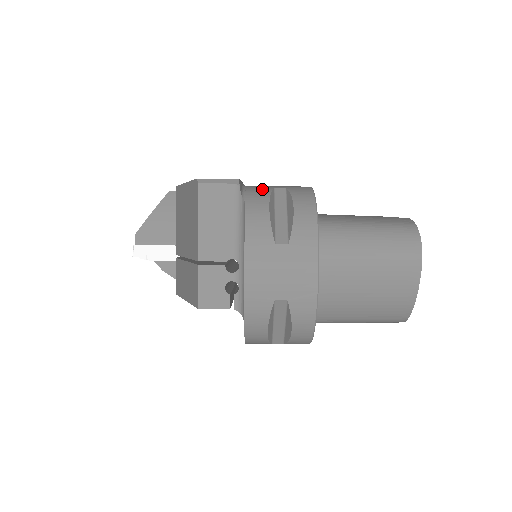
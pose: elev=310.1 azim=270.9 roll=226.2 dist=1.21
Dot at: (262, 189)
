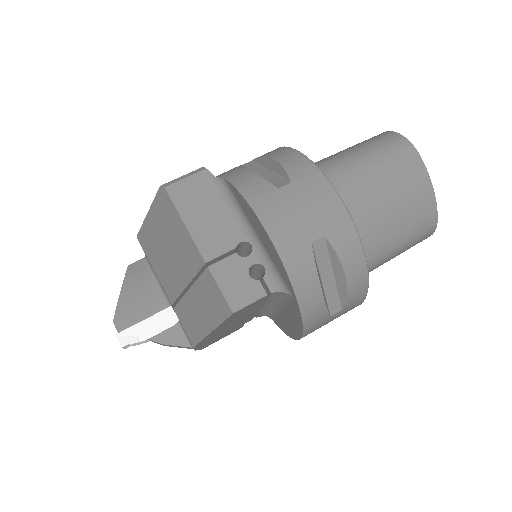
Dot at: occluded
